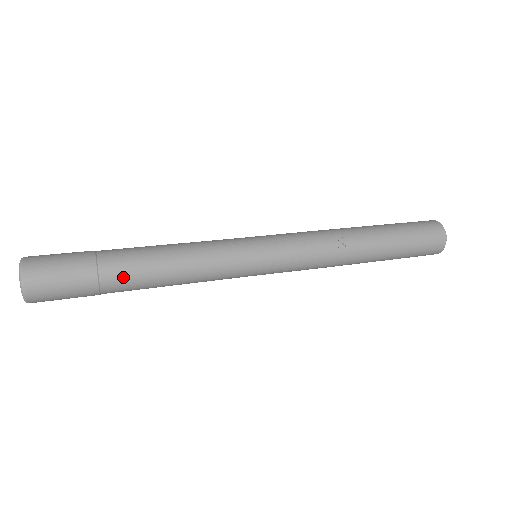
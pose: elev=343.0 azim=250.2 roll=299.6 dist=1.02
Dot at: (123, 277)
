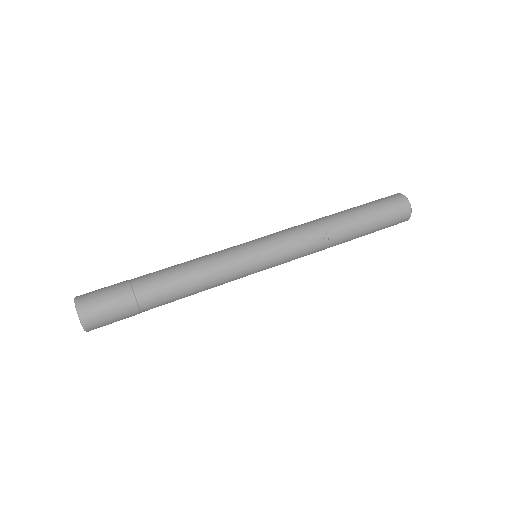
Dot at: (157, 302)
